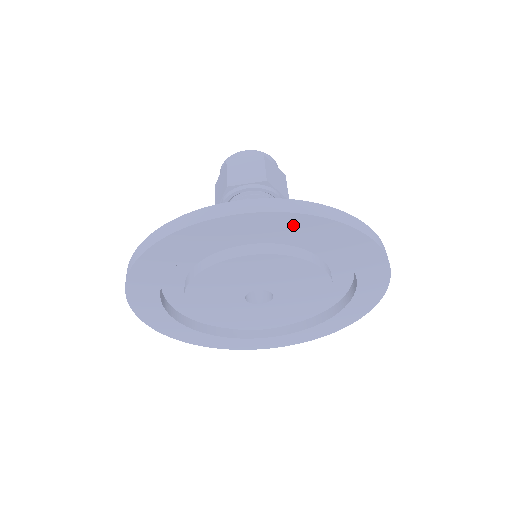
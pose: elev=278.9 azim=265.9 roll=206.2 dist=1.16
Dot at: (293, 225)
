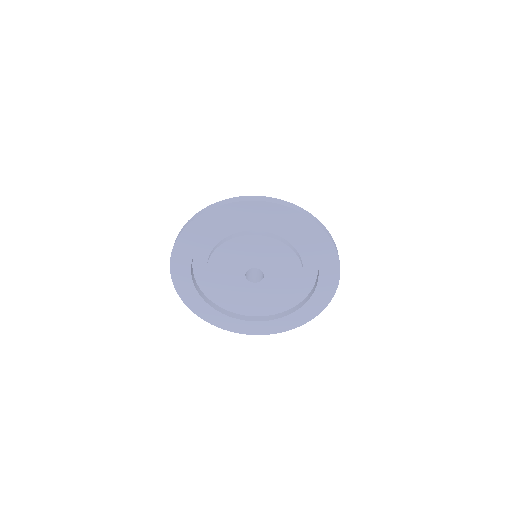
Dot at: (277, 213)
